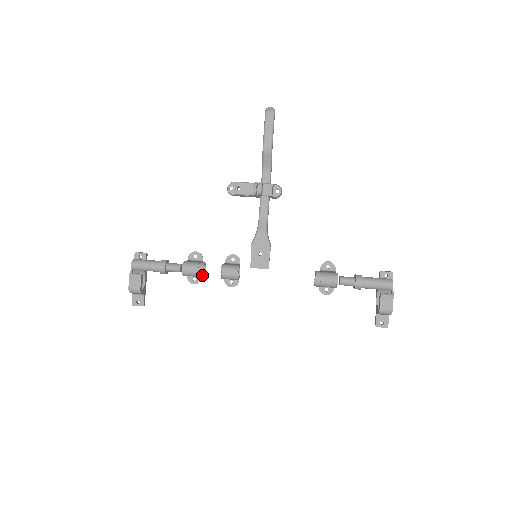
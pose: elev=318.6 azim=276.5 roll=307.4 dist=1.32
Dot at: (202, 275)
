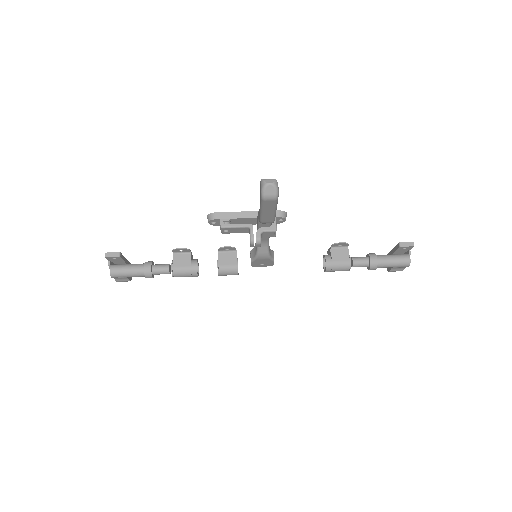
Dot at: (197, 276)
